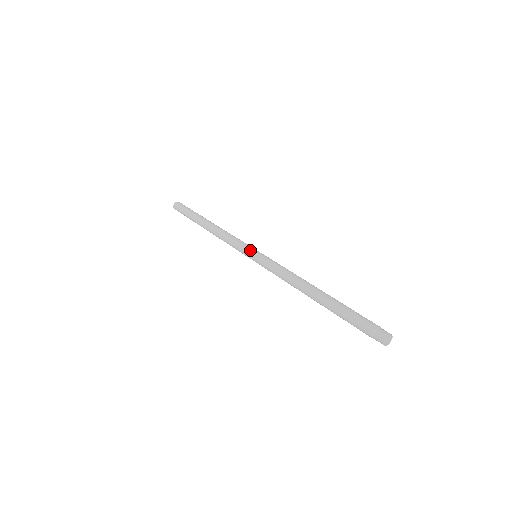
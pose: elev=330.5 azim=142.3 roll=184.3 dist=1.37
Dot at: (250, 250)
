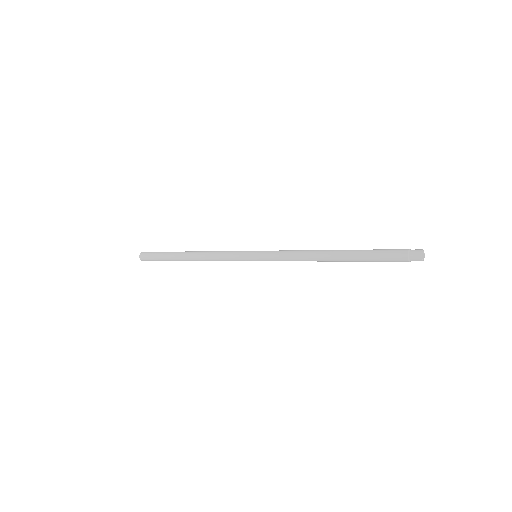
Dot at: occluded
